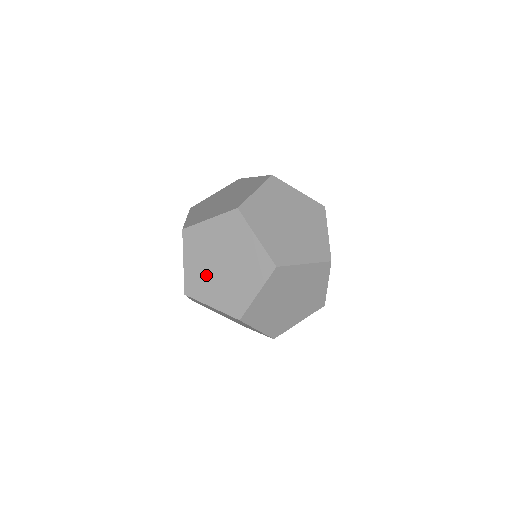
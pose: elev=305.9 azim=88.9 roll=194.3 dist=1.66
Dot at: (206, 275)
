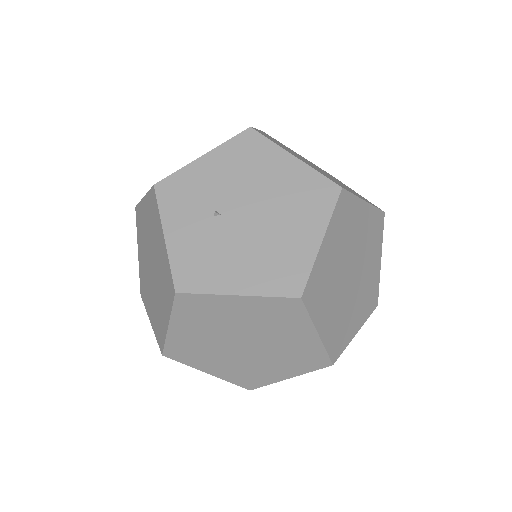
Dot at: occluded
